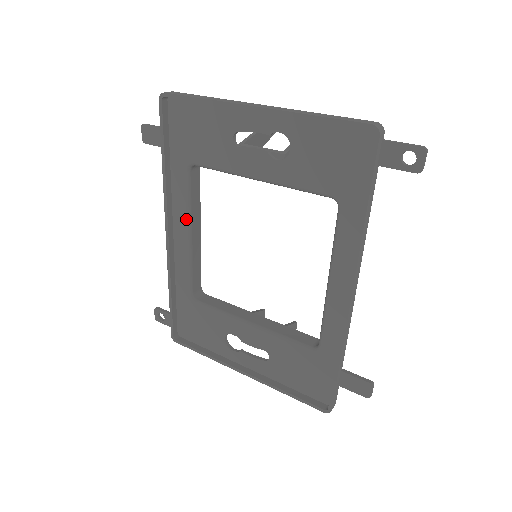
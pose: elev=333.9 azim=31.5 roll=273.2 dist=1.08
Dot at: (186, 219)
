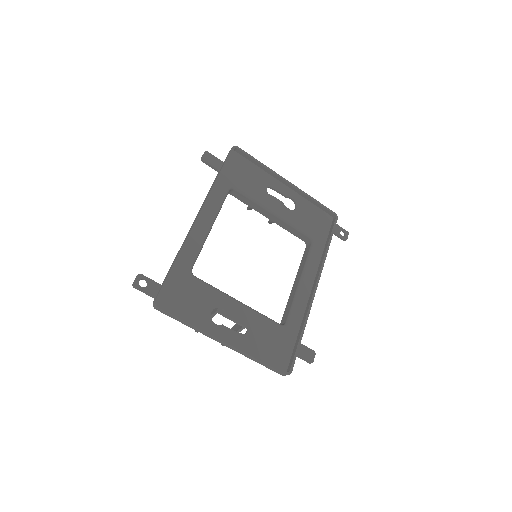
Dot at: (215, 215)
